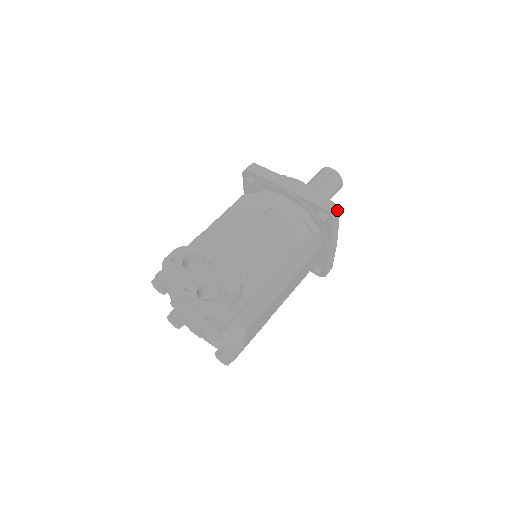
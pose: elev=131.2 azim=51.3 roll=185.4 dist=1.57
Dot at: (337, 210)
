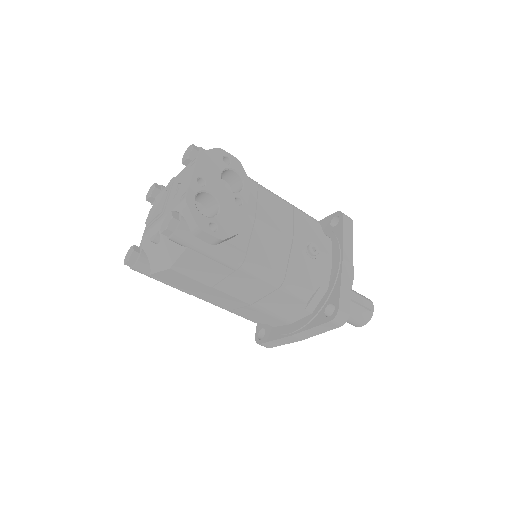
Dot at: (342, 322)
